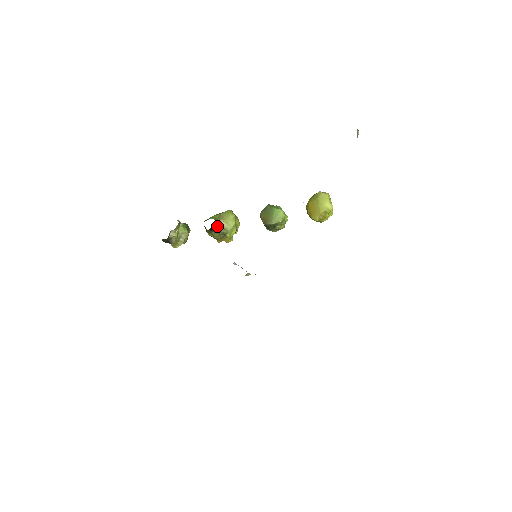
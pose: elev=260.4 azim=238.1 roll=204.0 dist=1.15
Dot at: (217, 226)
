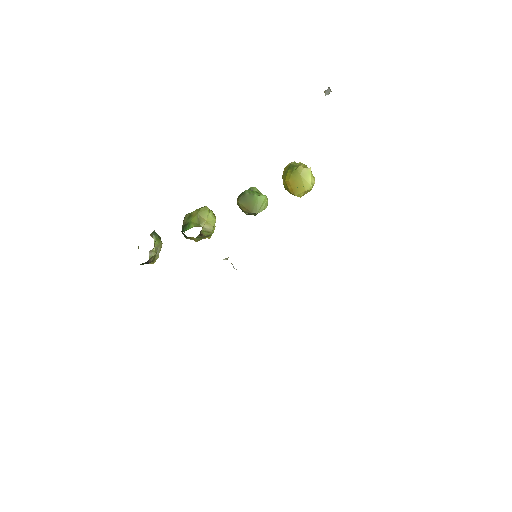
Dot at: (200, 232)
